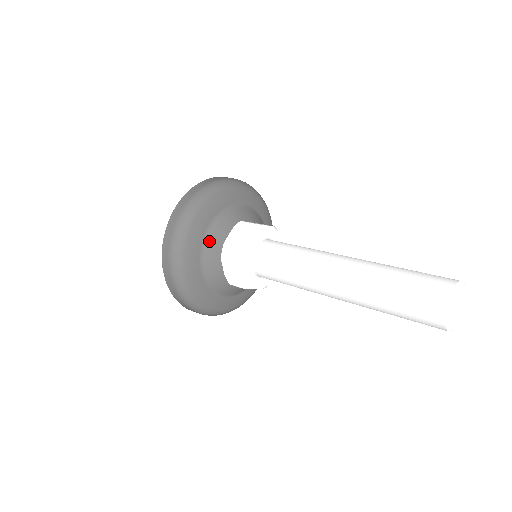
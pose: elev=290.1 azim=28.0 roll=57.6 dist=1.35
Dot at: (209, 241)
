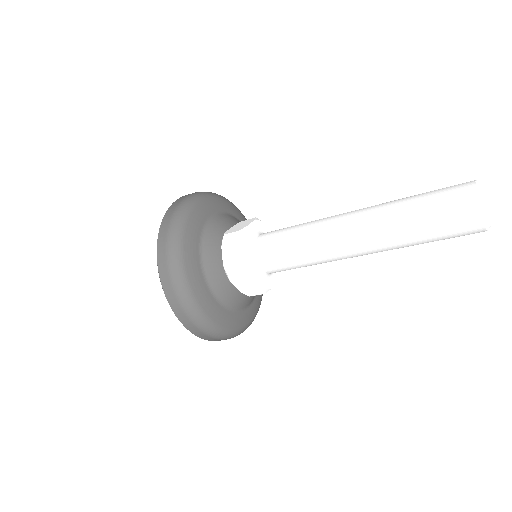
Dot at: (209, 272)
